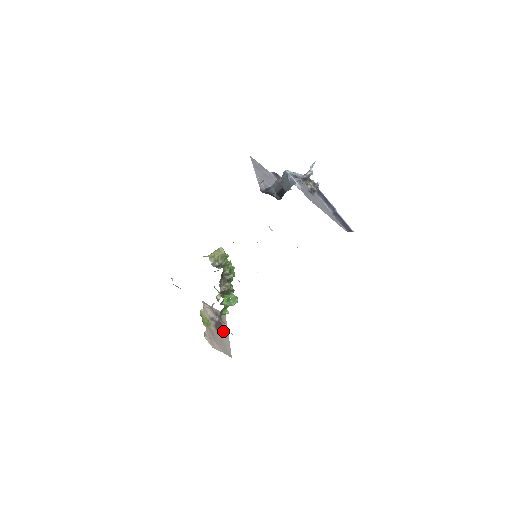
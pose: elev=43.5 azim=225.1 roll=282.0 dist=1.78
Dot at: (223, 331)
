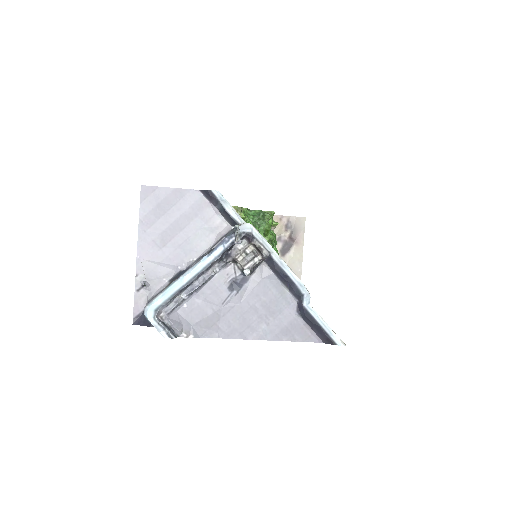
Dot at: (294, 253)
